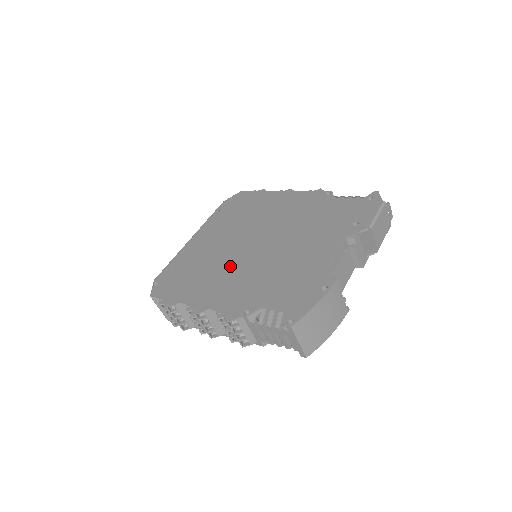
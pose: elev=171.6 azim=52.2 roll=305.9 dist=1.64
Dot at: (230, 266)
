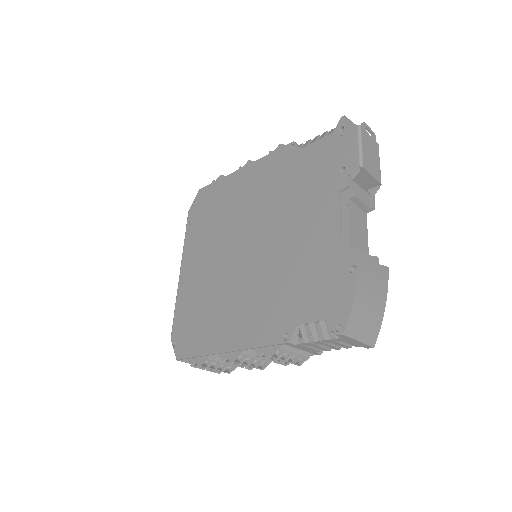
Dot at: (237, 288)
